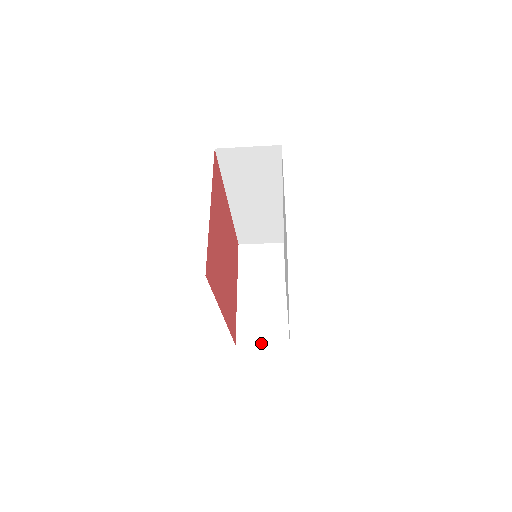
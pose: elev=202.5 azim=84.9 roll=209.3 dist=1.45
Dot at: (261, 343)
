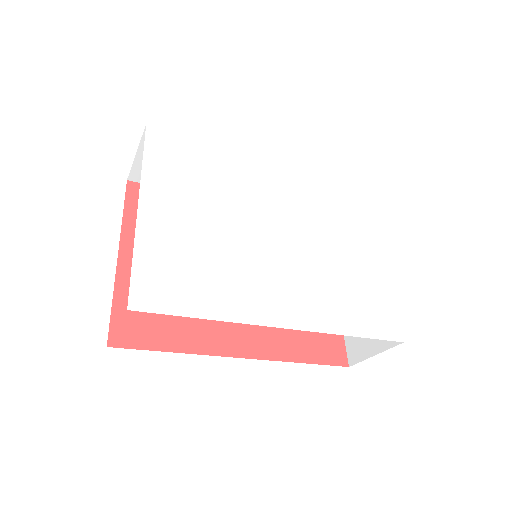
Dot at: (372, 354)
